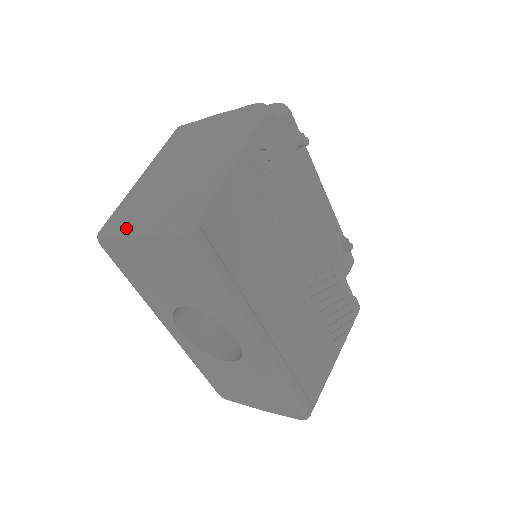
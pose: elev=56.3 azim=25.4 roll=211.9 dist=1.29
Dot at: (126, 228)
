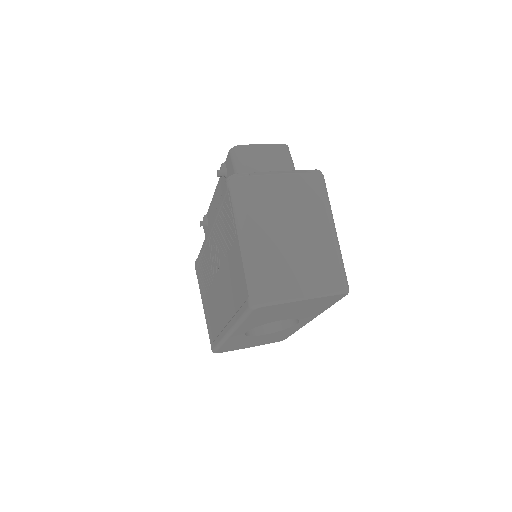
Dot at: (295, 296)
